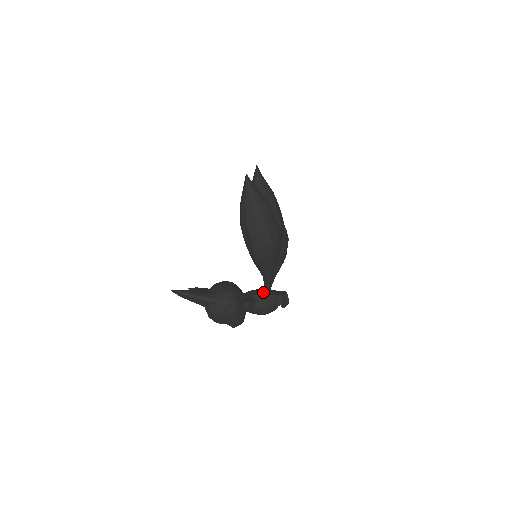
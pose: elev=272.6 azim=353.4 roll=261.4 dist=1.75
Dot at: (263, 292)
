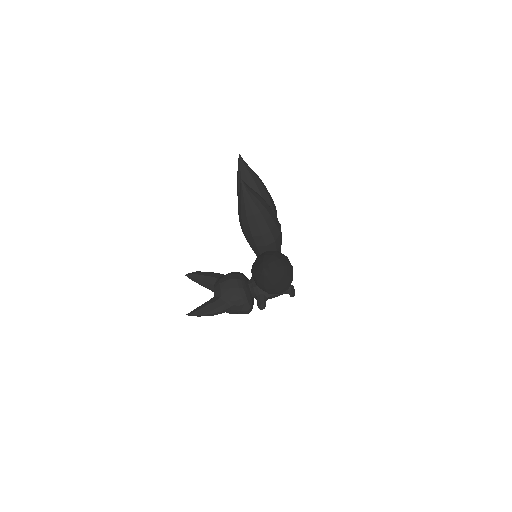
Dot at: occluded
